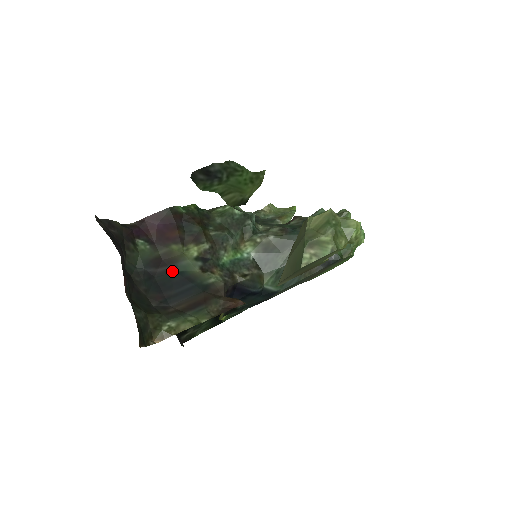
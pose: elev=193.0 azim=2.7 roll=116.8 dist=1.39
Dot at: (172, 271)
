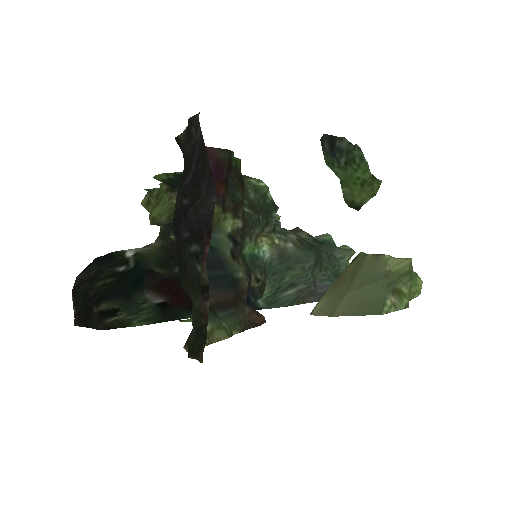
Dot at: occluded
